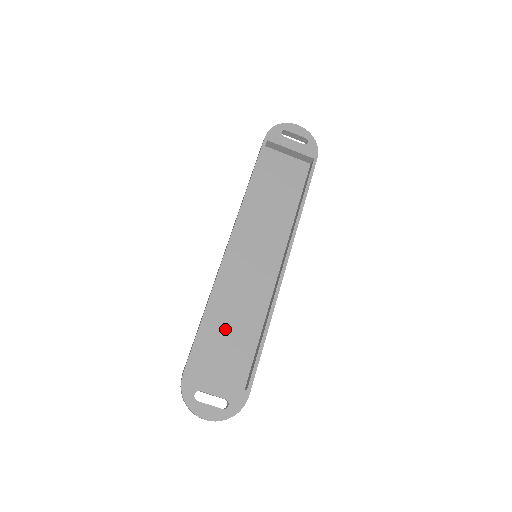
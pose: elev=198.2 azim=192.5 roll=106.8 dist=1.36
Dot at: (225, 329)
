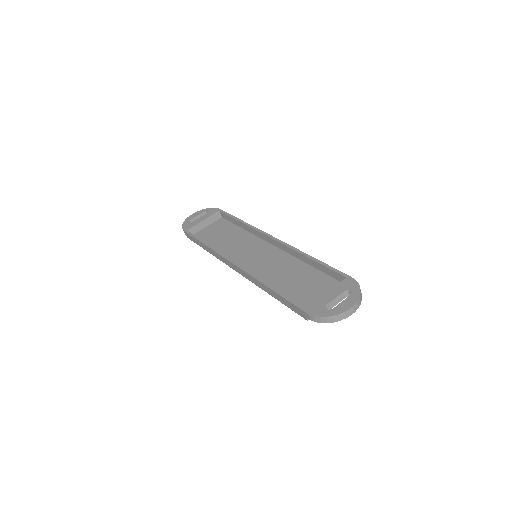
Dot at: (293, 286)
